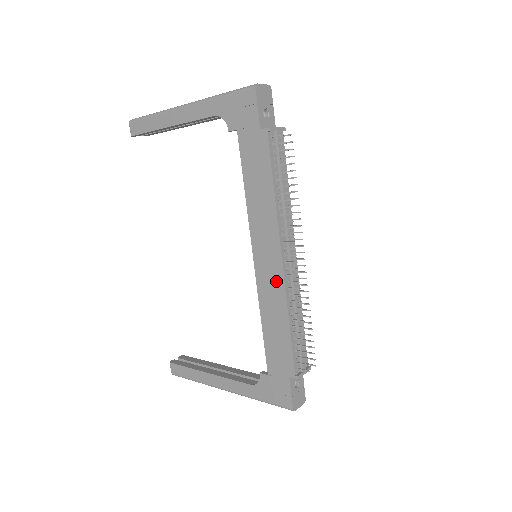
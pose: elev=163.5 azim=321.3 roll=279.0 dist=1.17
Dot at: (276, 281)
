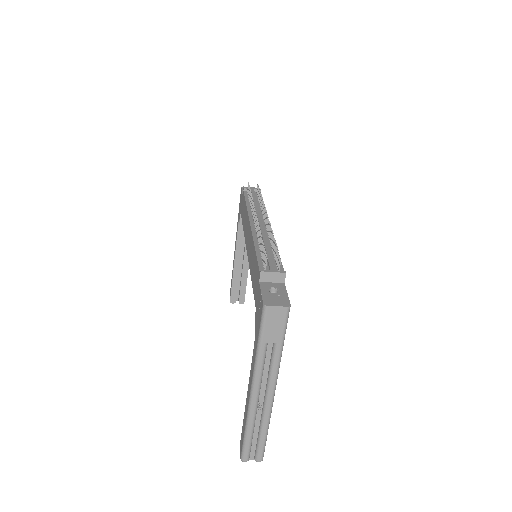
Dot at: (250, 239)
